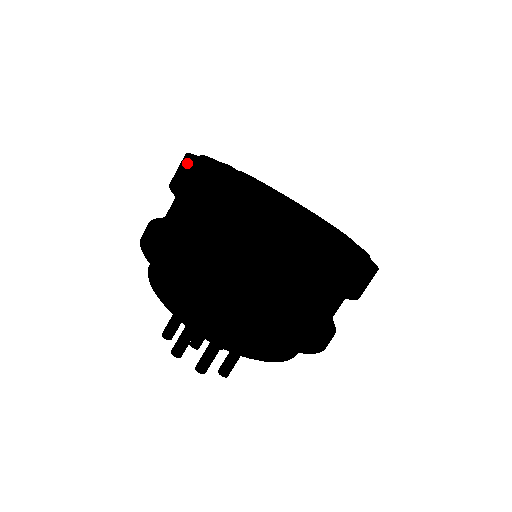
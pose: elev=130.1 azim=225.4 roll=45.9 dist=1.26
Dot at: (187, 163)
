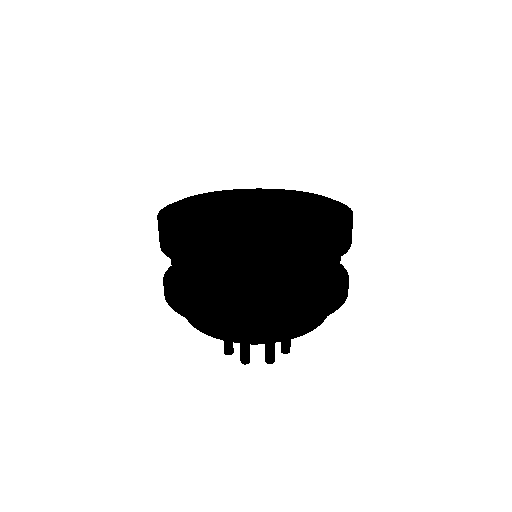
Dot at: occluded
